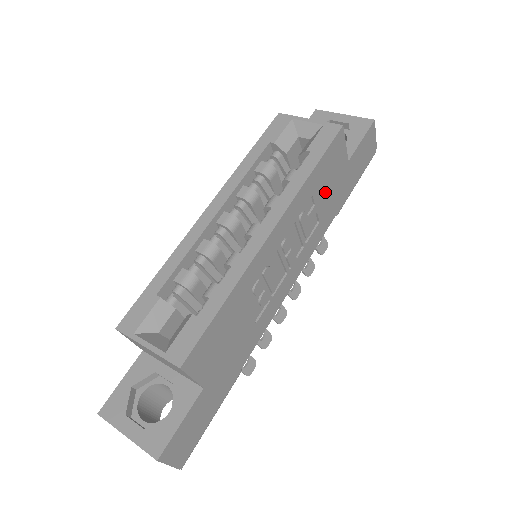
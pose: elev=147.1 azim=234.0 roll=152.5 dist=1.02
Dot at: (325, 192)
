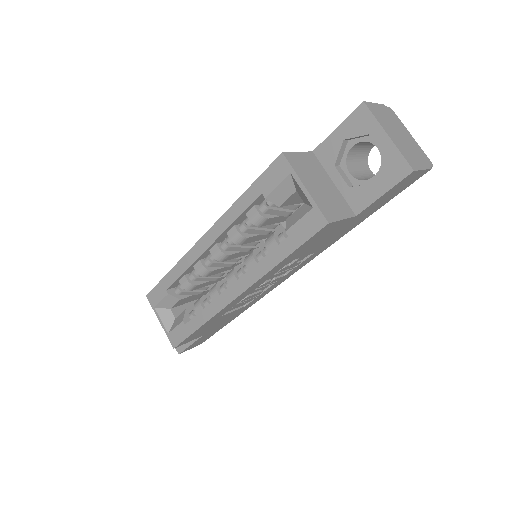
Dot at: (315, 246)
